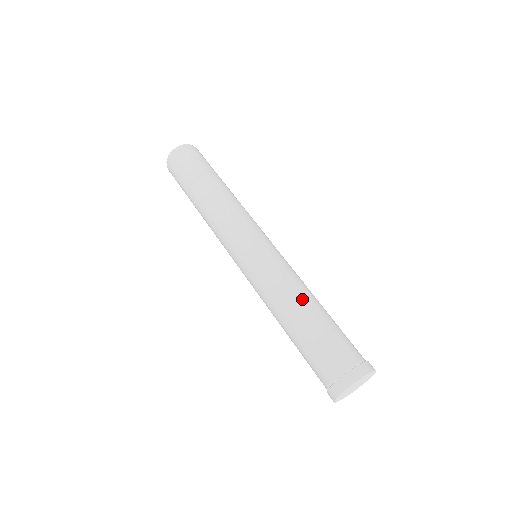
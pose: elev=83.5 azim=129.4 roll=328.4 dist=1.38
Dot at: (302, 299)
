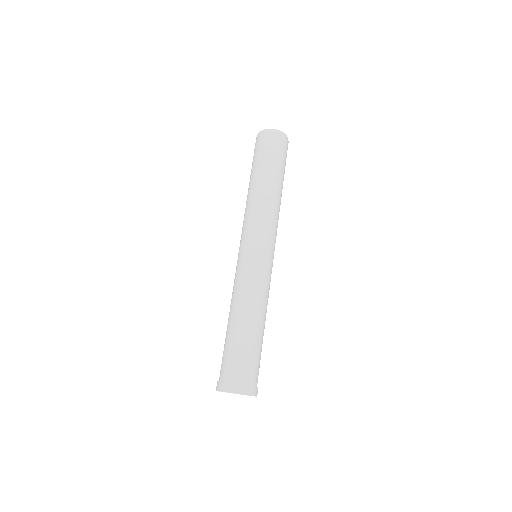
Dot at: (256, 314)
